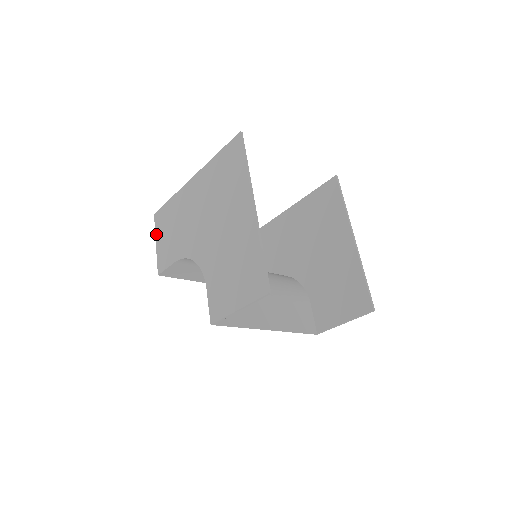
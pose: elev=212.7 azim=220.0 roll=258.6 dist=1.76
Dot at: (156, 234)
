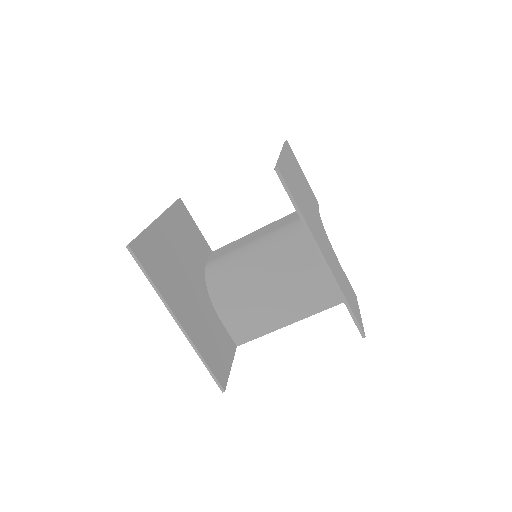
Dot at: occluded
